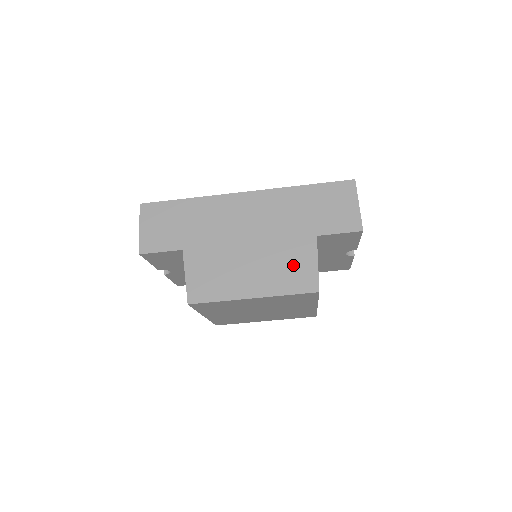
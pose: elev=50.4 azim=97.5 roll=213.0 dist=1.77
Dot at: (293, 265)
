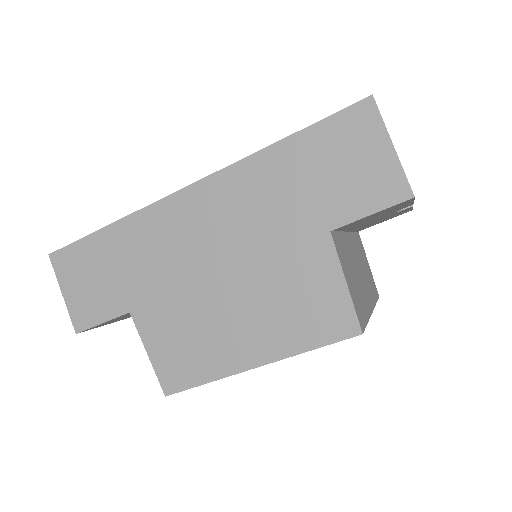
Dot at: (304, 296)
